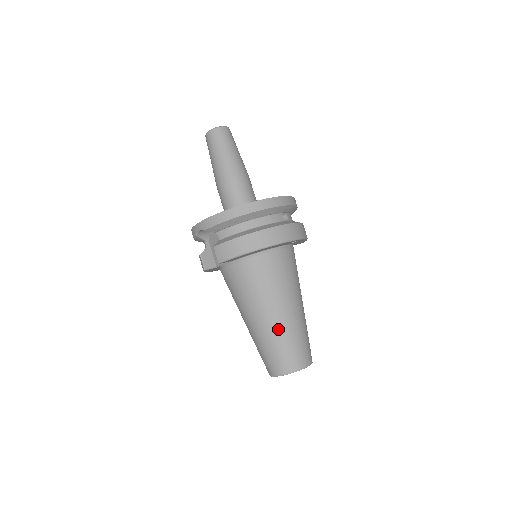
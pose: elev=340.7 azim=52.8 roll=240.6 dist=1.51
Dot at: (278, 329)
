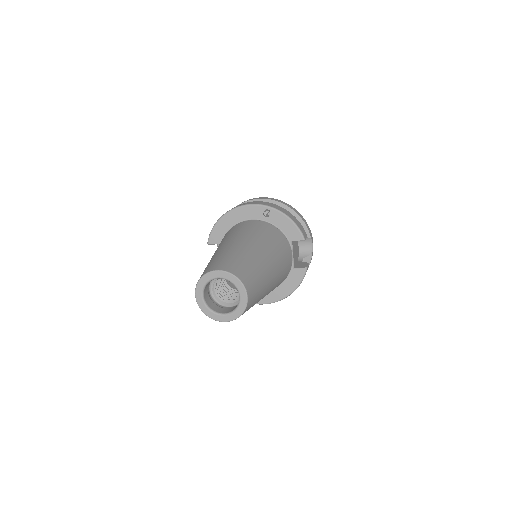
Dot at: (215, 255)
